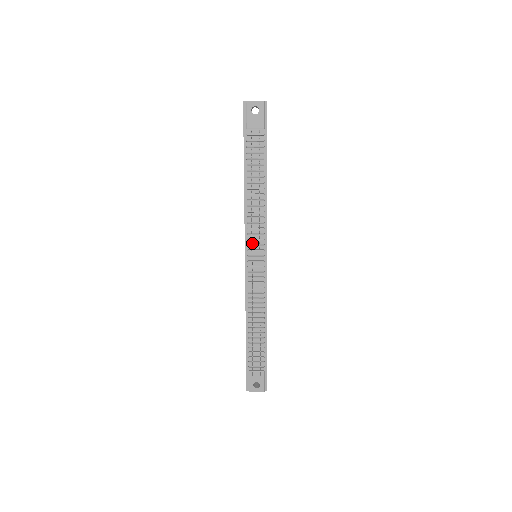
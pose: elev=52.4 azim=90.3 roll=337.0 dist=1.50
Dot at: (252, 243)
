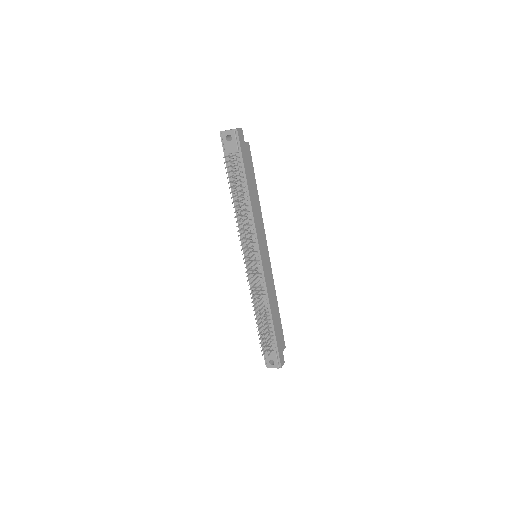
Dot at: (247, 246)
